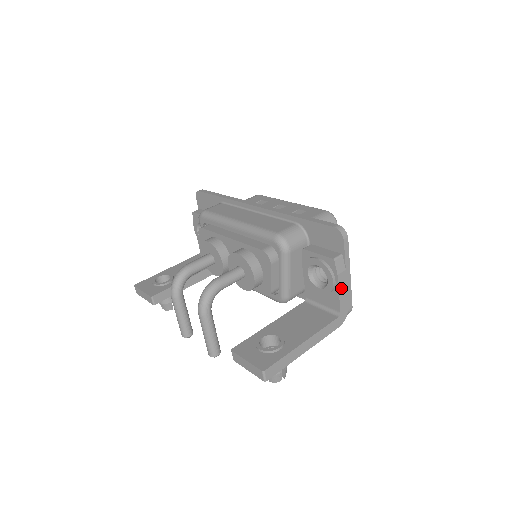
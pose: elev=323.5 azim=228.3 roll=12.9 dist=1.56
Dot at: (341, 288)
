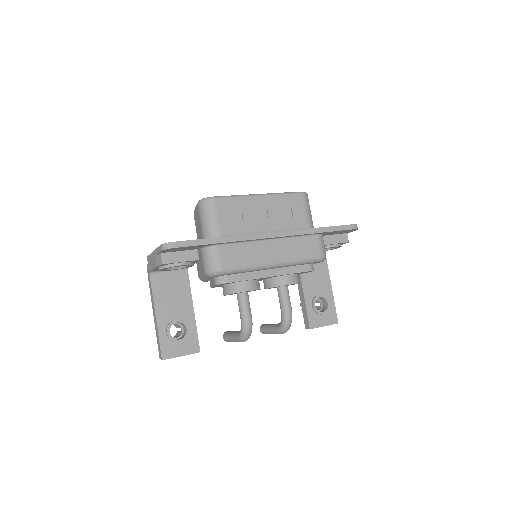
Dot at: occluded
